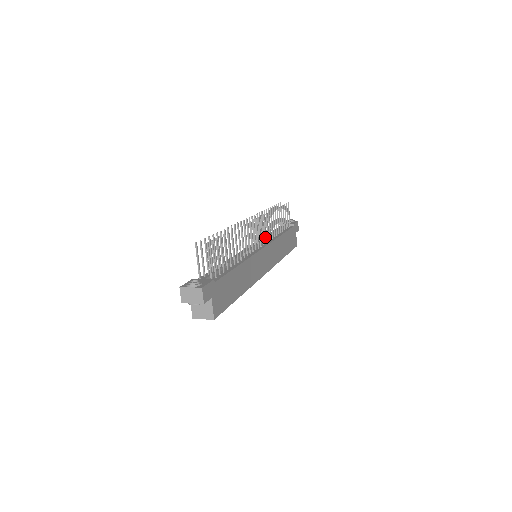
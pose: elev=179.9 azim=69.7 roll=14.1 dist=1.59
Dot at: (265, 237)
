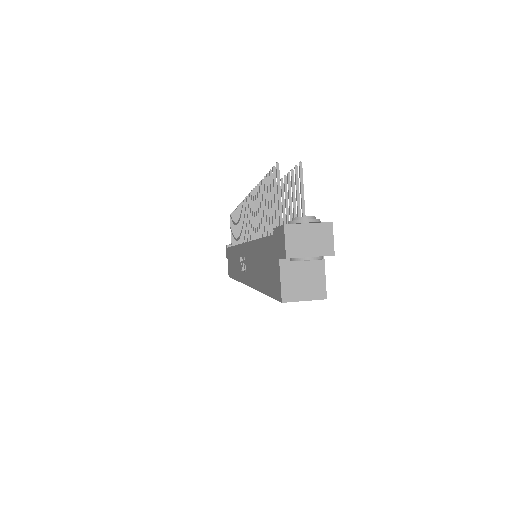
Dot at: occluded
